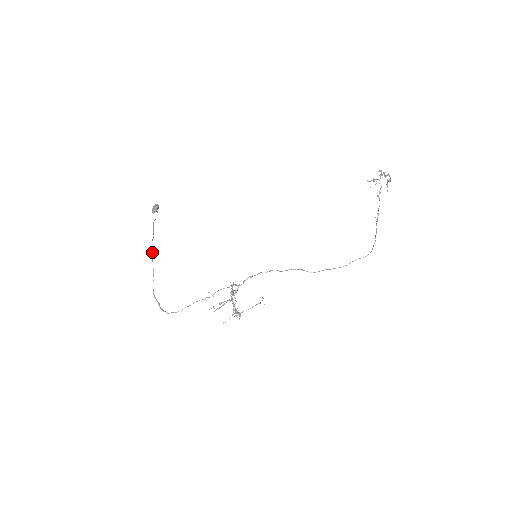
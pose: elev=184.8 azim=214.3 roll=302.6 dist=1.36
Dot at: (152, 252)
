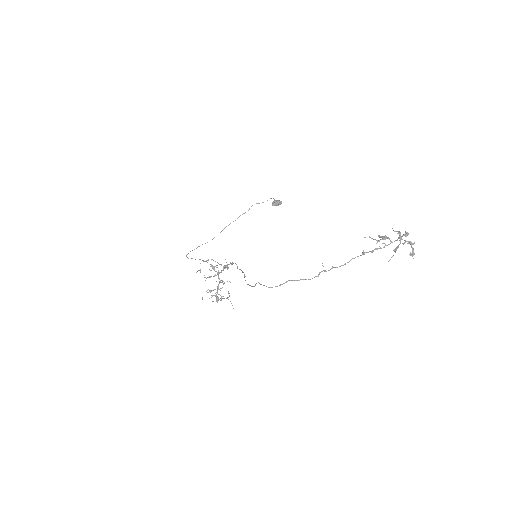
Dot at: (233, 221)
